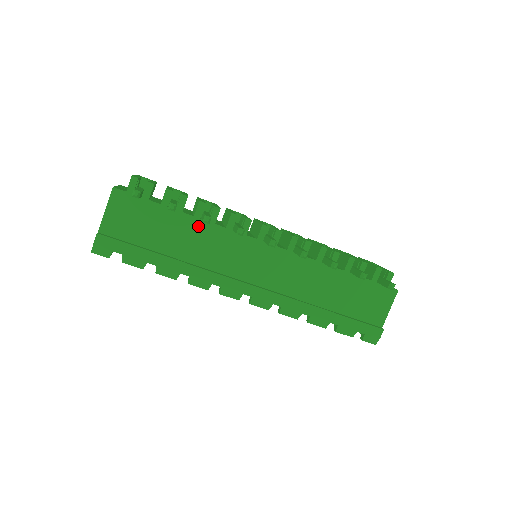
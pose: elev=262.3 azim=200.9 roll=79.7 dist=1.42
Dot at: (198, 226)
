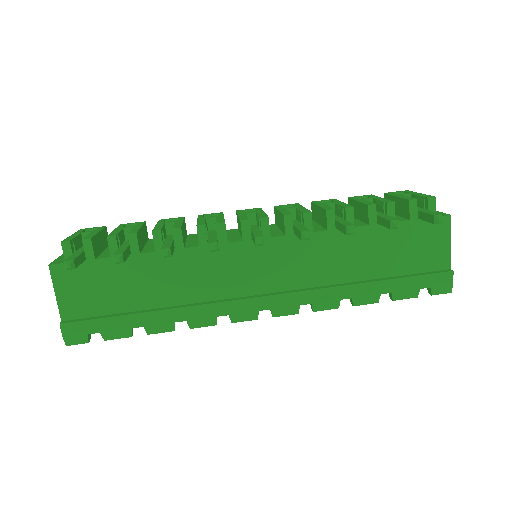
Dot at: (166, 260)
